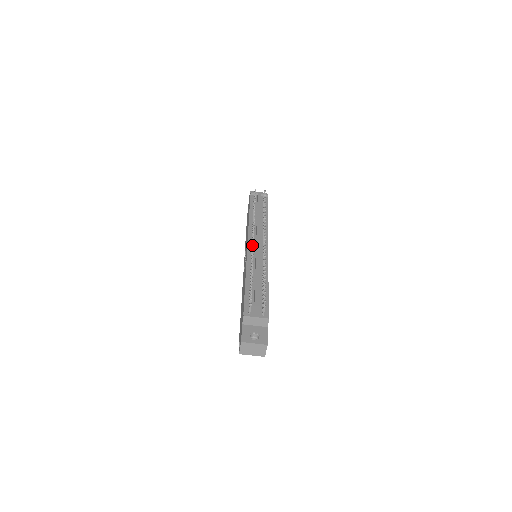
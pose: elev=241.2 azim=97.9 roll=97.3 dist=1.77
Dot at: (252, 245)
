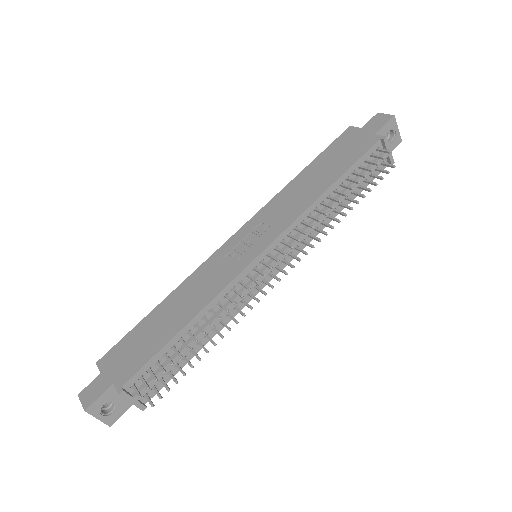
Dot at: (255, 281)
